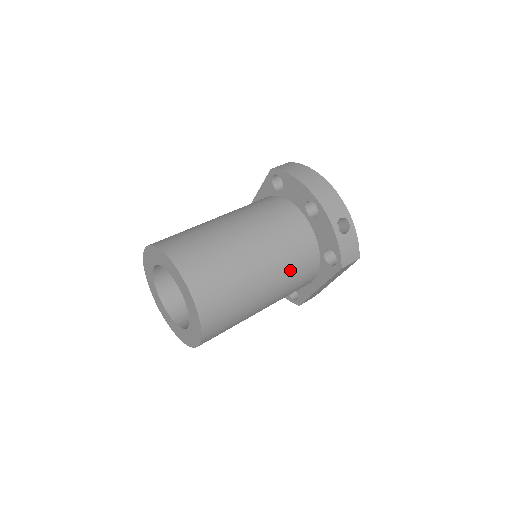
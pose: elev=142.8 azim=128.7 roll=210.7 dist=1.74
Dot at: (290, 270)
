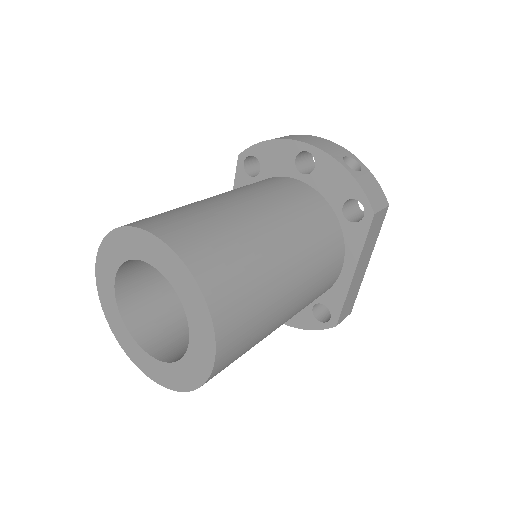
Dot at: (309, 234)
